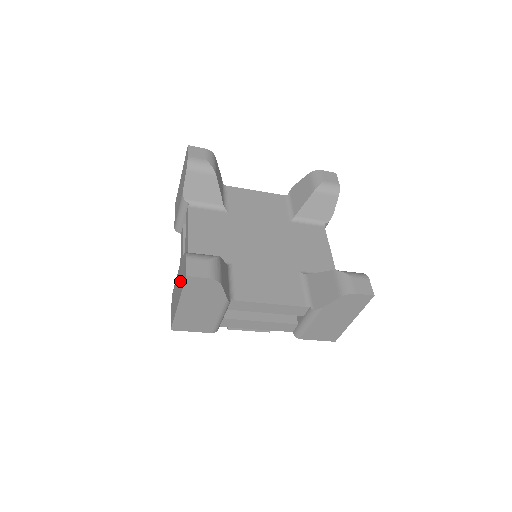
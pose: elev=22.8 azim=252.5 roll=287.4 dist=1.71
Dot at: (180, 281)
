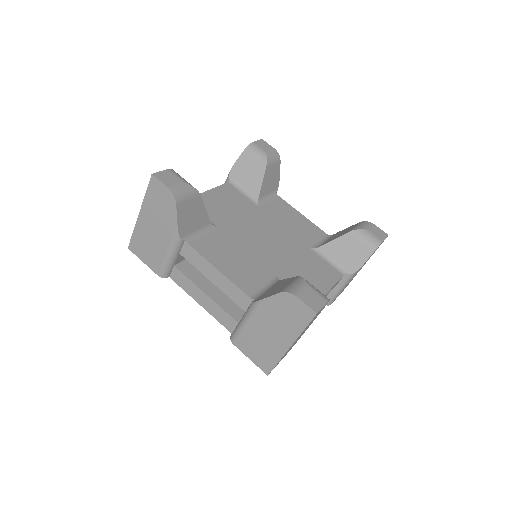
Dot at: (281, 323)
